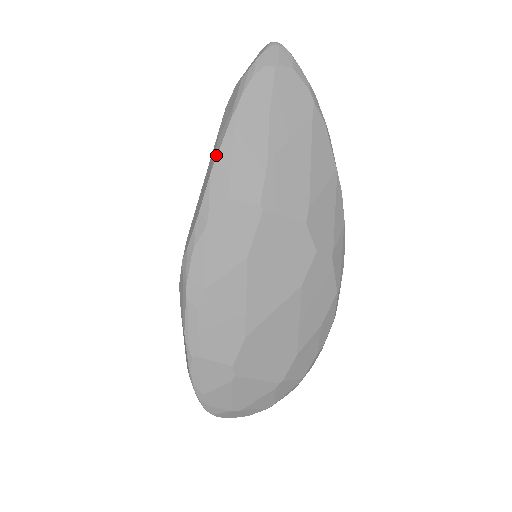
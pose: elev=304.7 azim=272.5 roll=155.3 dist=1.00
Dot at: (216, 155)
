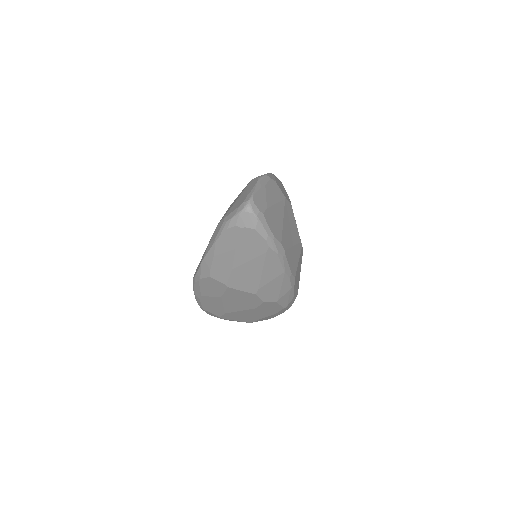
Dot at: (205, 255)
